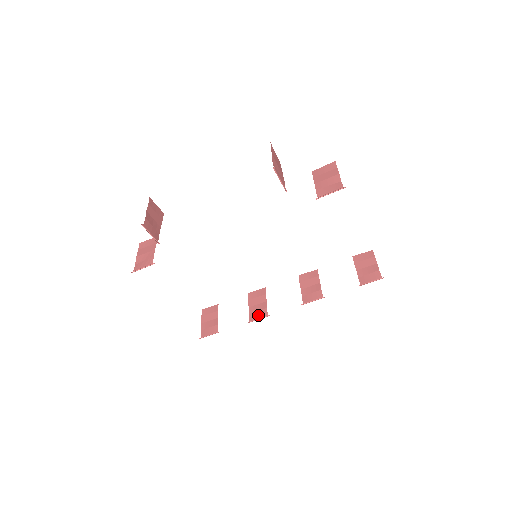
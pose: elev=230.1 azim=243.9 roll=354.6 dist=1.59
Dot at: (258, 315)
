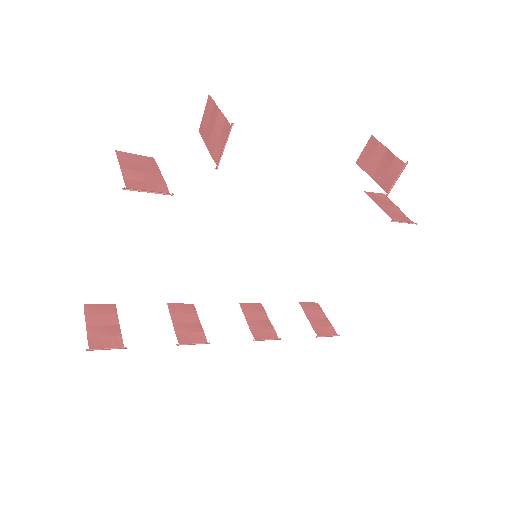
Dot at: (192, 338)
